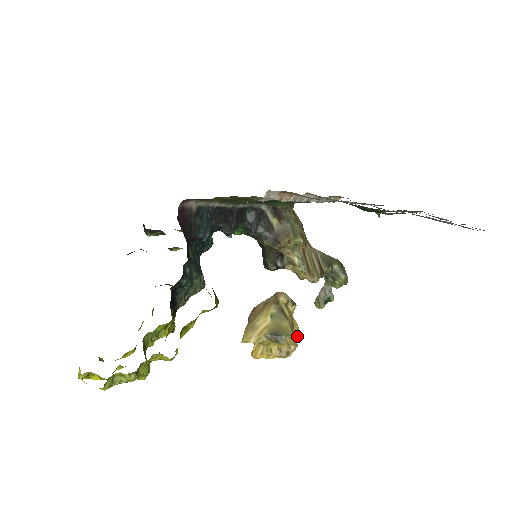
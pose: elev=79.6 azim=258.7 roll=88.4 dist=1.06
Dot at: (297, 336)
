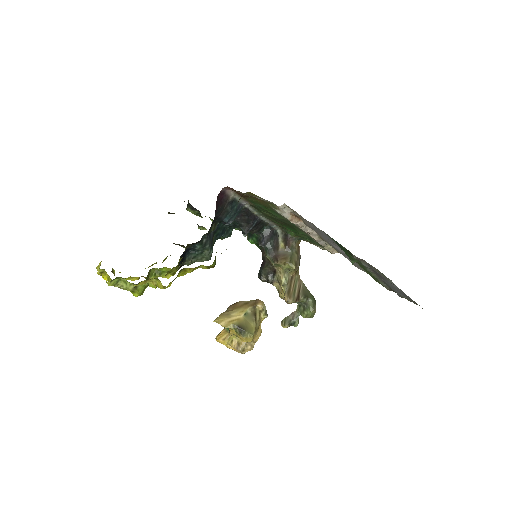
Dot at: (257, 340)
